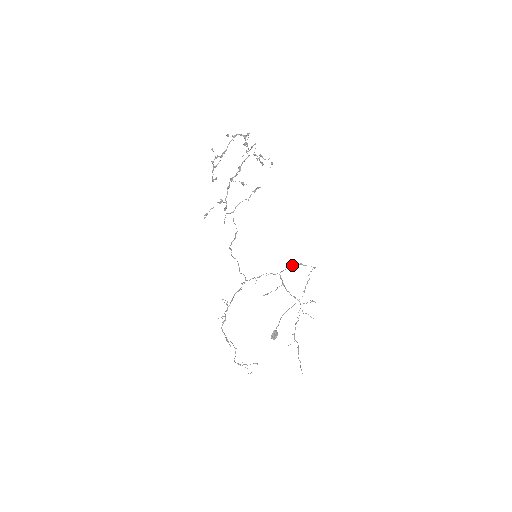
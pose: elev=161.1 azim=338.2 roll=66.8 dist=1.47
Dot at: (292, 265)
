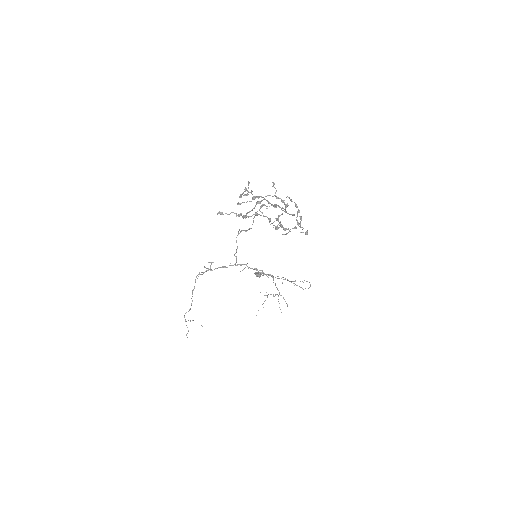
Dot at: (285, 279)
